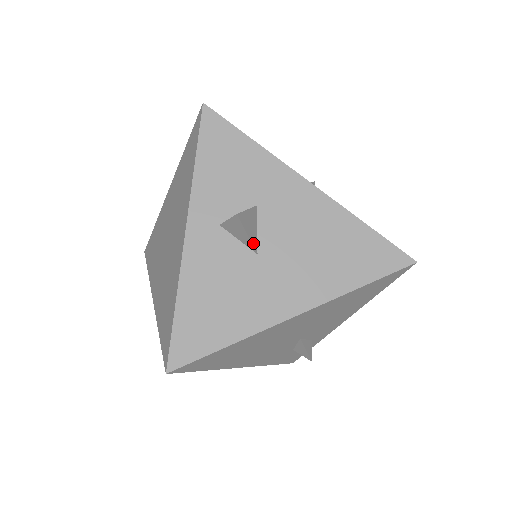
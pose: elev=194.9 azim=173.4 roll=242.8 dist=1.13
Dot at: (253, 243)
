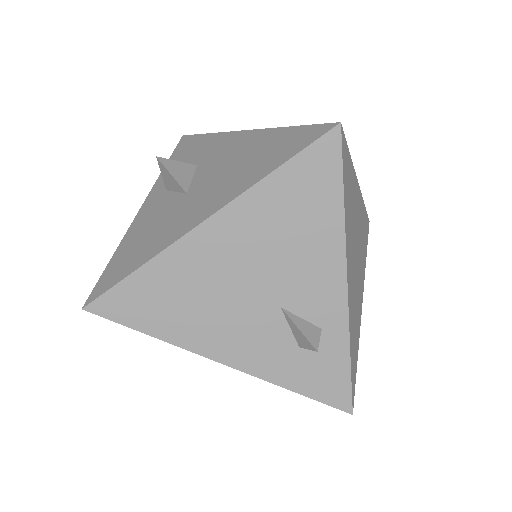
Dot at: (181, 184)
